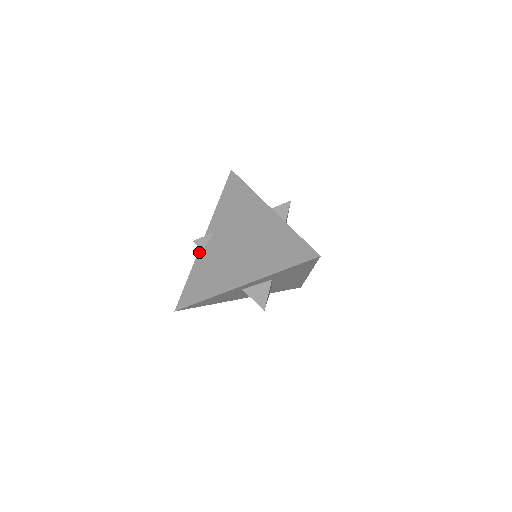
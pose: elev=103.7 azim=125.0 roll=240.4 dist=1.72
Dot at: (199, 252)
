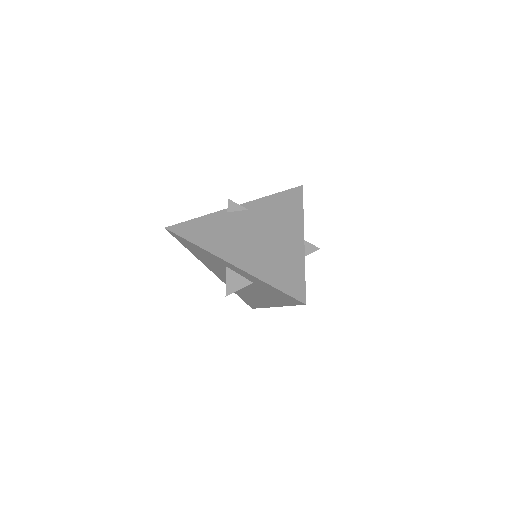
Dot at: (224, 210)
